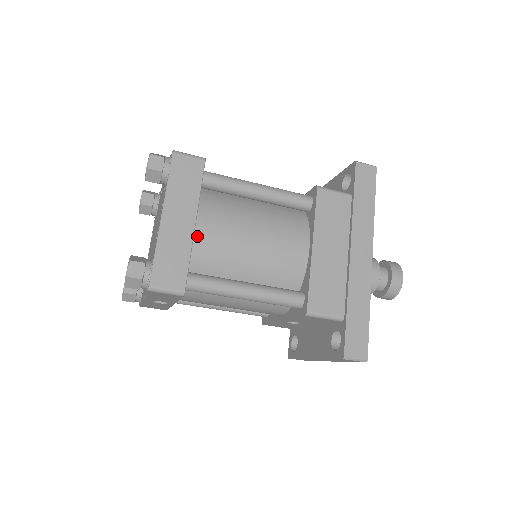
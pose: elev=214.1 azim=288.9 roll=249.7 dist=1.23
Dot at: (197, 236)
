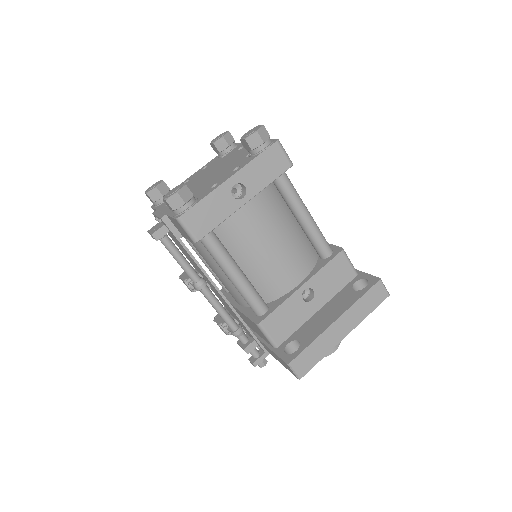
Dot at: occluded
